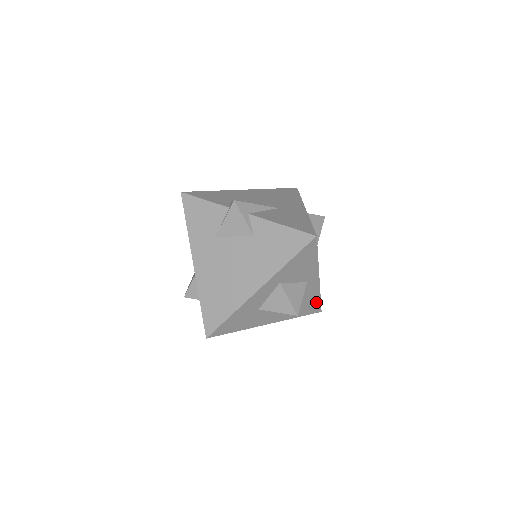
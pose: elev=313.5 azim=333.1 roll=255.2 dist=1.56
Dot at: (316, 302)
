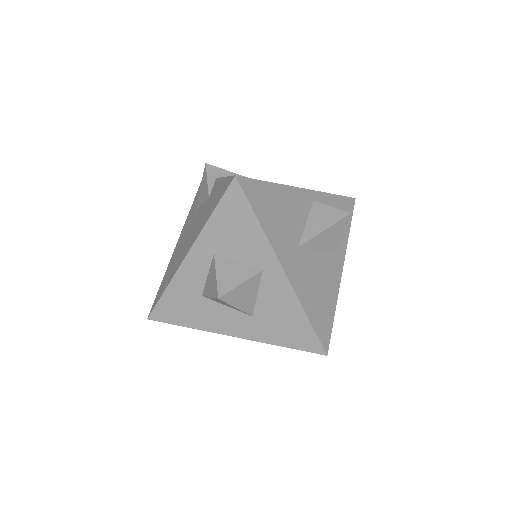
Dot at: (304, 326)
